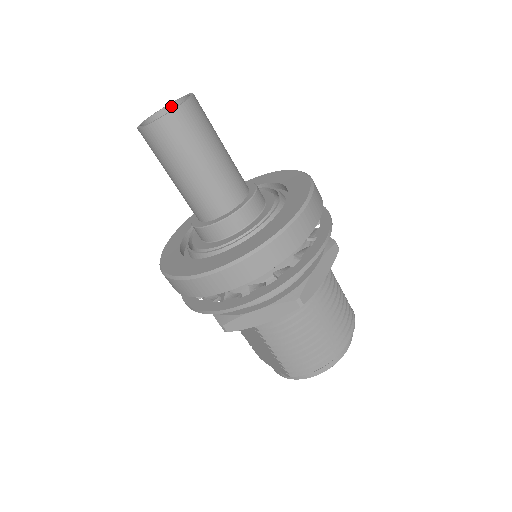
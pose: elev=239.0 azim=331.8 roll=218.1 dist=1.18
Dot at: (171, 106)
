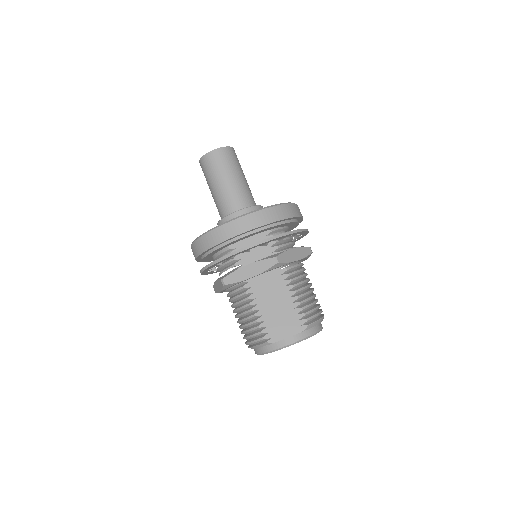
Dot at: occluded
